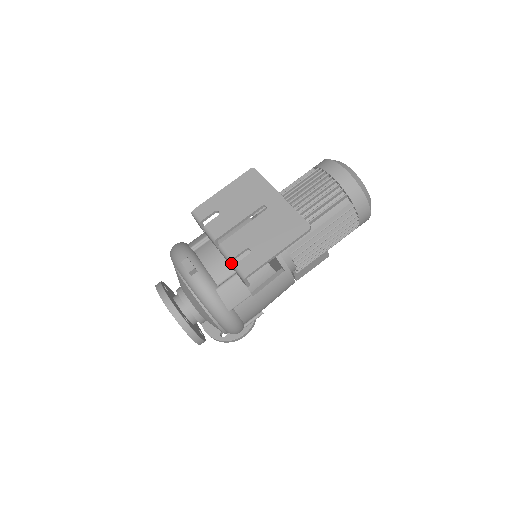
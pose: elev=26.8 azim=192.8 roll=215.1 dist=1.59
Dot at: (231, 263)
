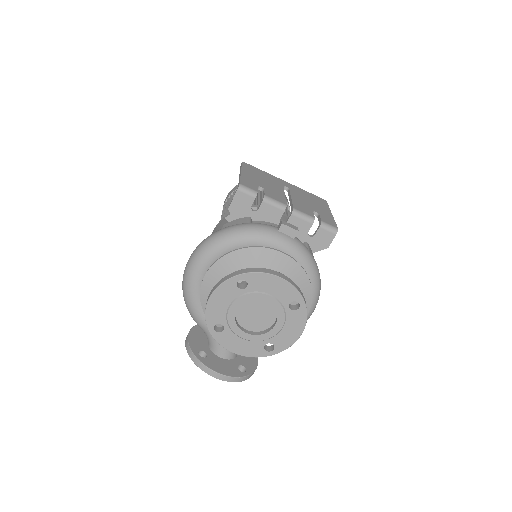
Dot at: (312, 224)
